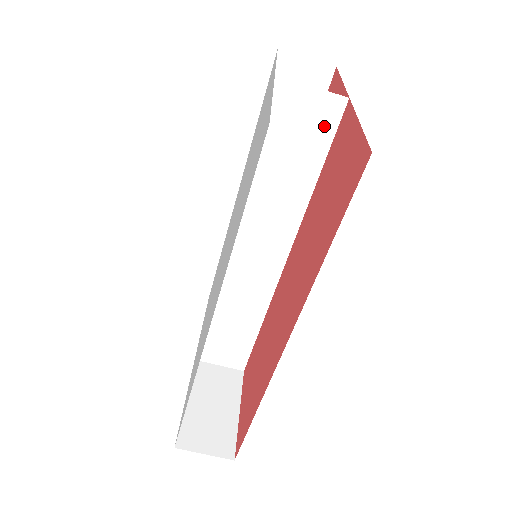
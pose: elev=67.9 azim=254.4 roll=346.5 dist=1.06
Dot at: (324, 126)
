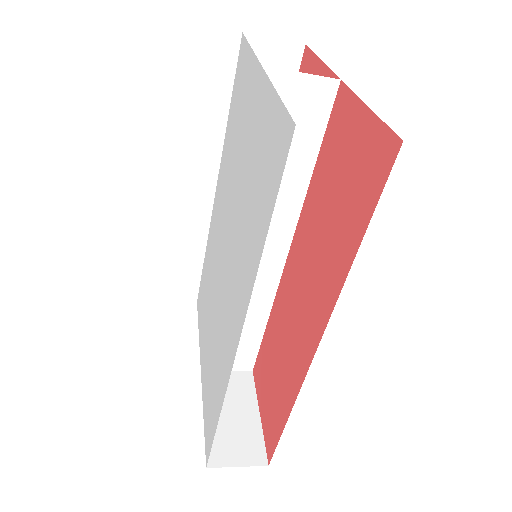
Dot at: (317, 112)
